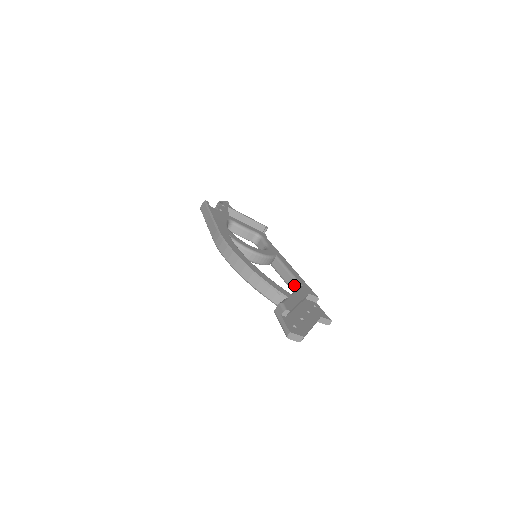
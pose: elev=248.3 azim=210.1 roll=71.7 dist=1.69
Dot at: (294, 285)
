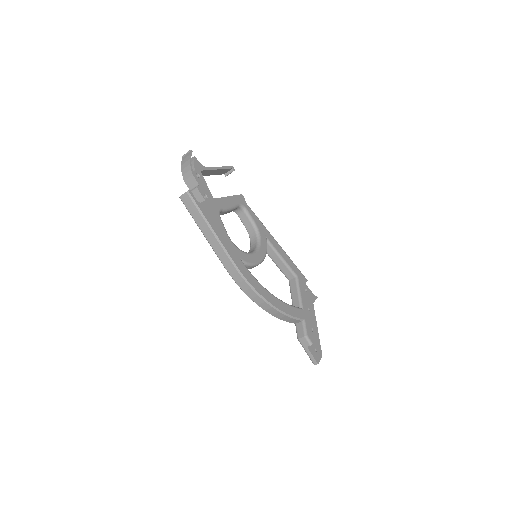
Dot at: (289, 274)
